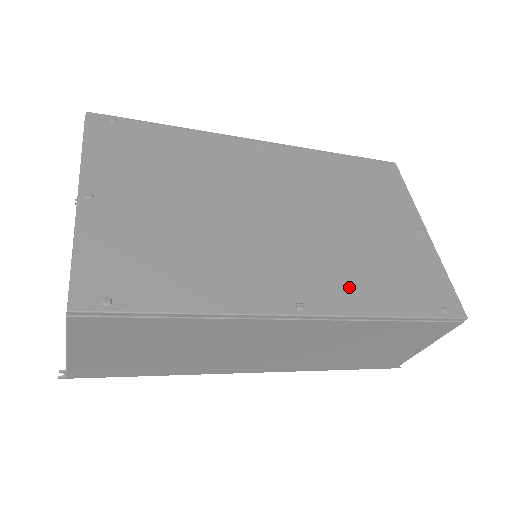
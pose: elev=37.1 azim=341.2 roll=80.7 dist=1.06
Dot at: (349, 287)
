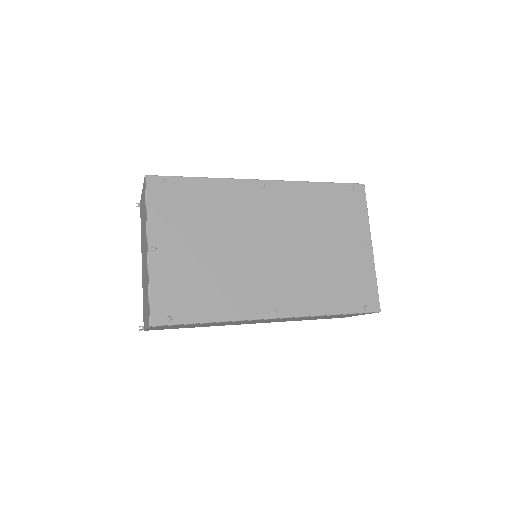
Dot at: (307, 297)
